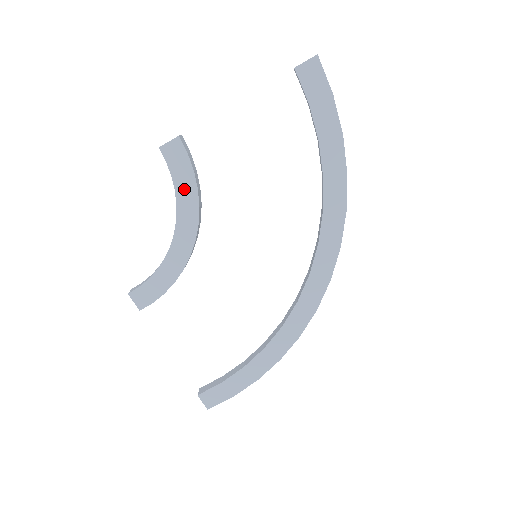
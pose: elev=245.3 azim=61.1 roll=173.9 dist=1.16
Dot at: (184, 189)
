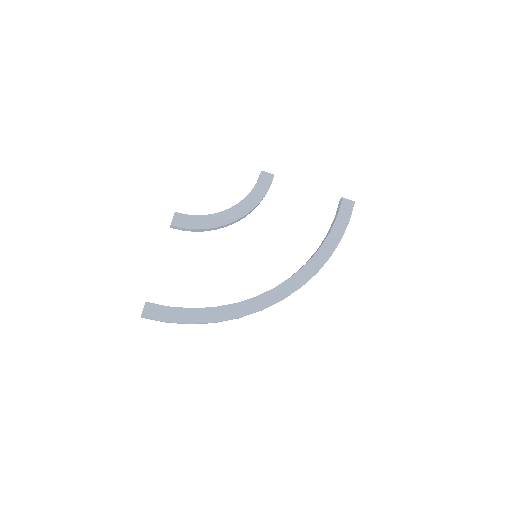
Dot at: (255, 195)
